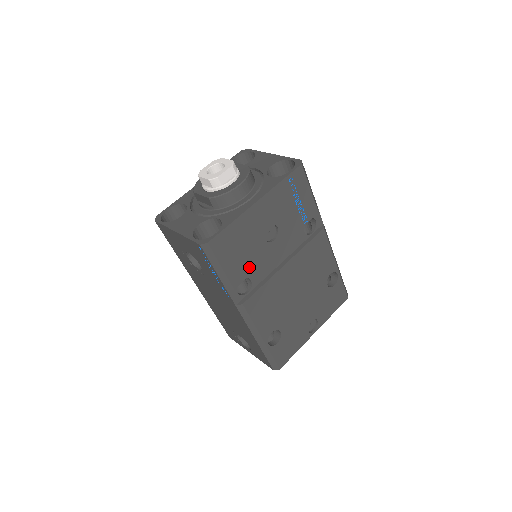
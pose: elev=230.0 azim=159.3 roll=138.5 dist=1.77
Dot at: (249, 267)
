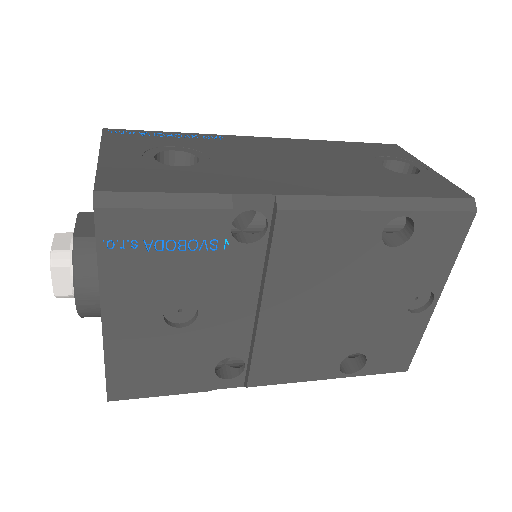
Dot at: (202, 363)
